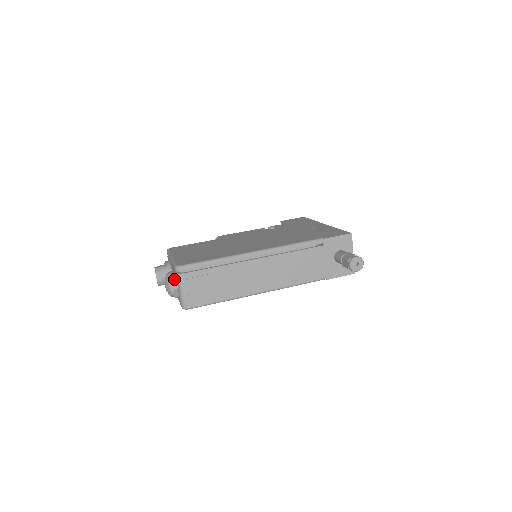
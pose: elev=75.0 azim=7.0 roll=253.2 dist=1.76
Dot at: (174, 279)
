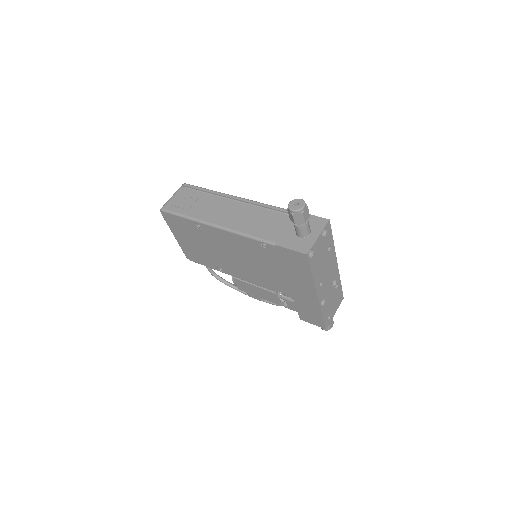
Dot at: occluded
